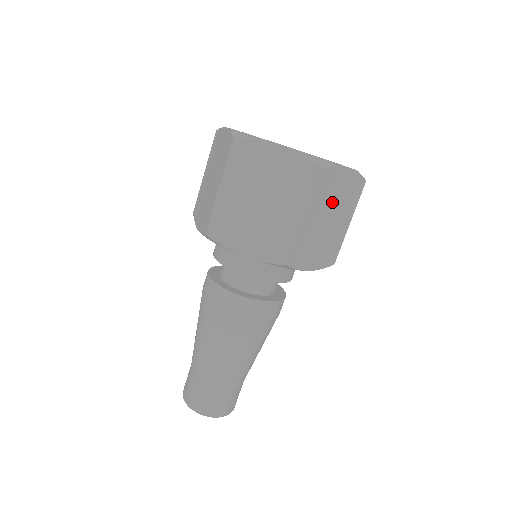
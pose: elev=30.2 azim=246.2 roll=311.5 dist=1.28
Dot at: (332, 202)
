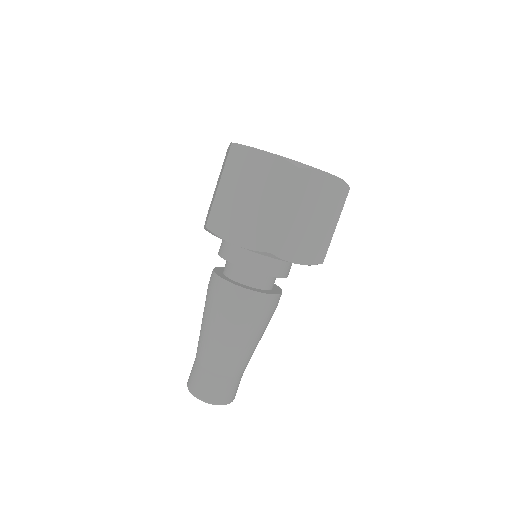
Dot at: (314, 202)
